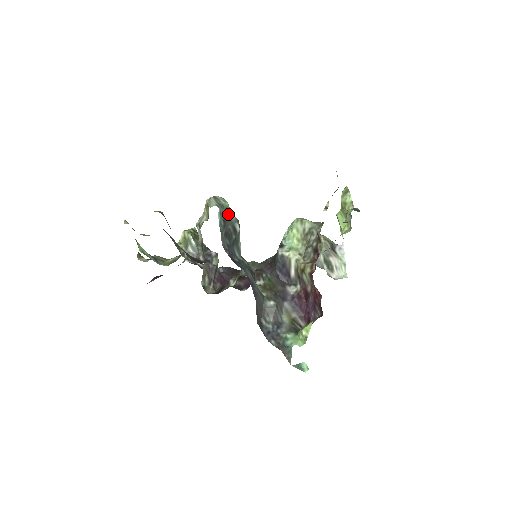
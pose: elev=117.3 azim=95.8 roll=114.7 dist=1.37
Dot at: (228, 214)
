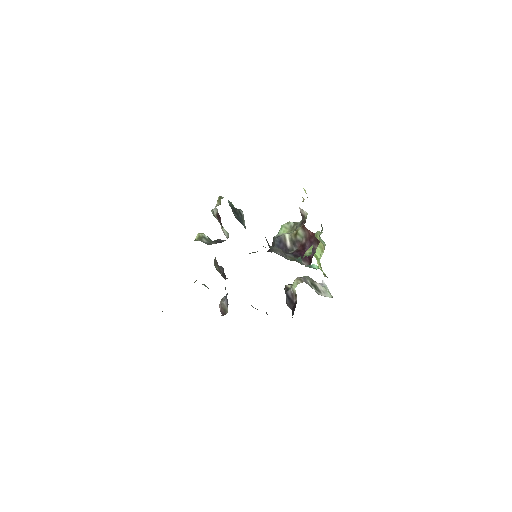
Dot at: (234, 207)
